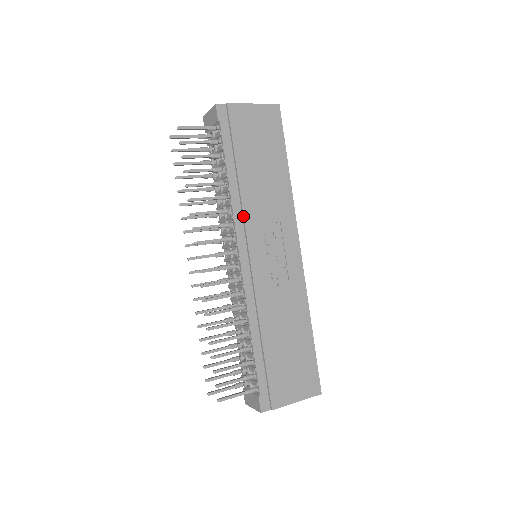
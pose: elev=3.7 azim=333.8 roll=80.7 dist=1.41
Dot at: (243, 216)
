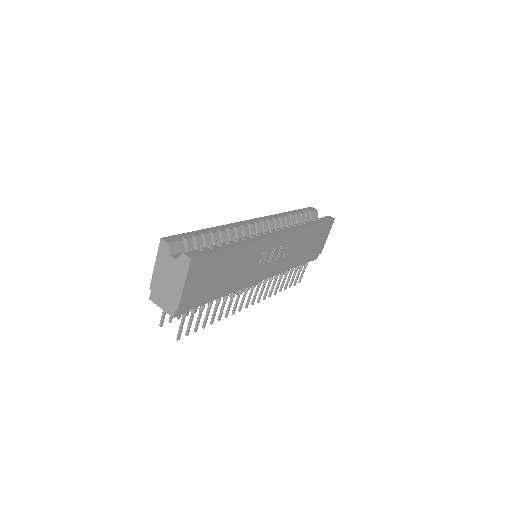
Dot at: occluded
